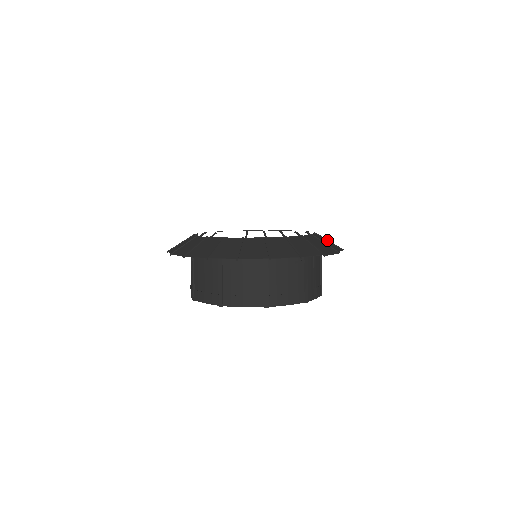
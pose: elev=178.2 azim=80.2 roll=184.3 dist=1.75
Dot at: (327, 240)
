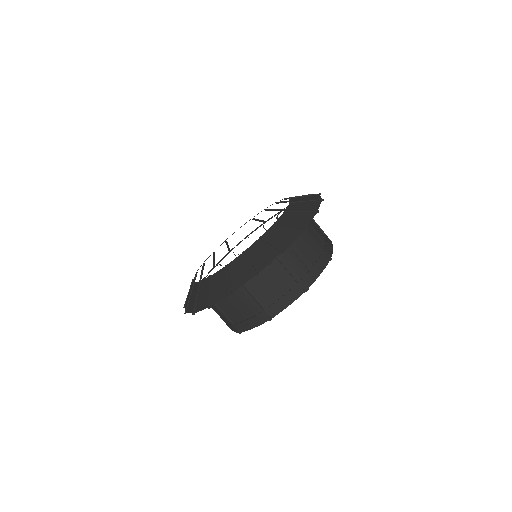
Dot at: (297, 211)
